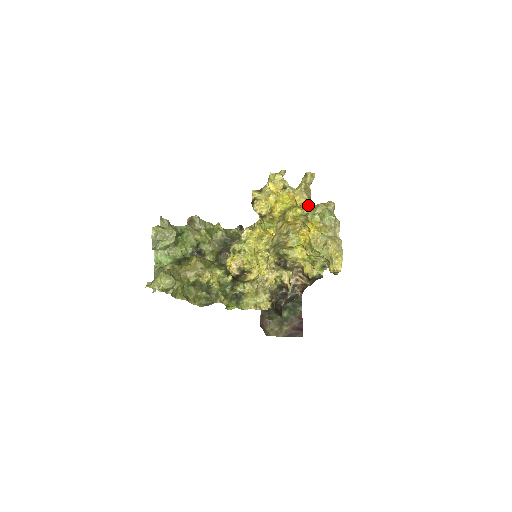
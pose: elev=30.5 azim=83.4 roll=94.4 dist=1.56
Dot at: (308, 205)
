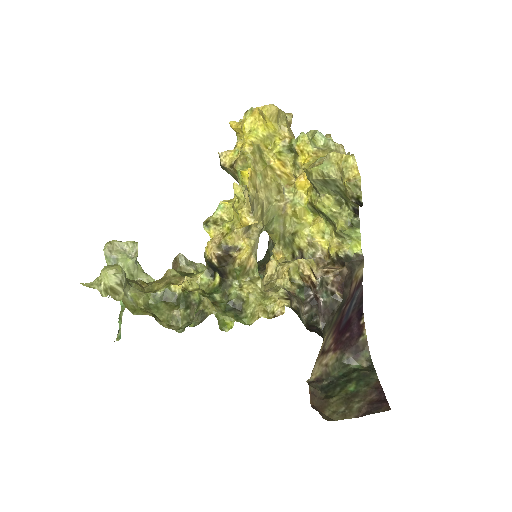
Dot at: (287, 128)
